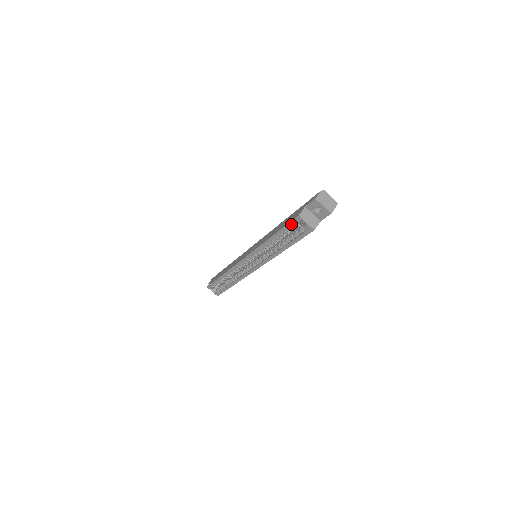
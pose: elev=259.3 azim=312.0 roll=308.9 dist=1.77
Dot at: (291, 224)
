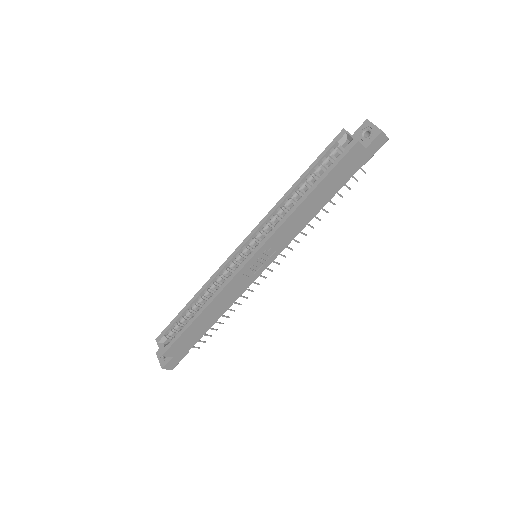
Dot at: (330, 146)
